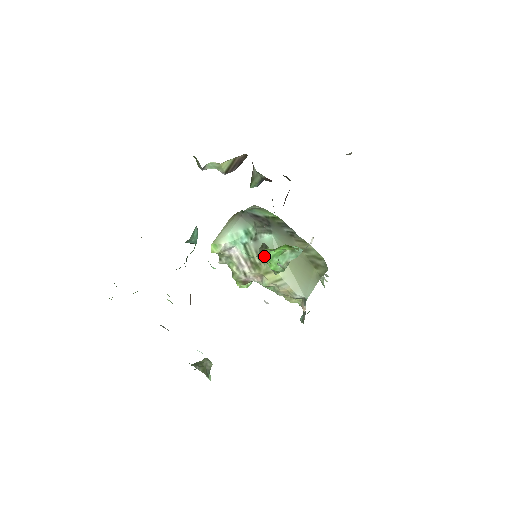
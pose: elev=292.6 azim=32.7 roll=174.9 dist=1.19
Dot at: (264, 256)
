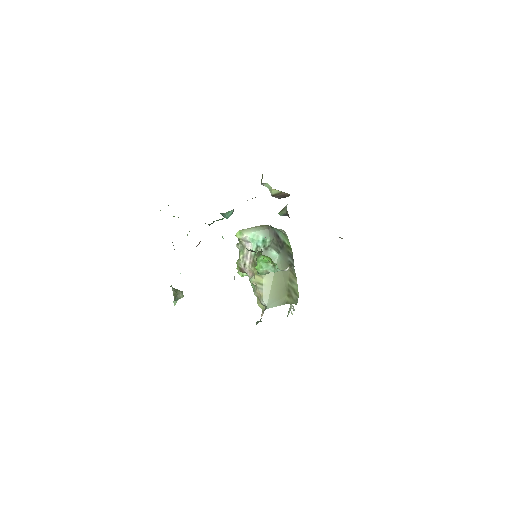
Dot at: (257, 257)
